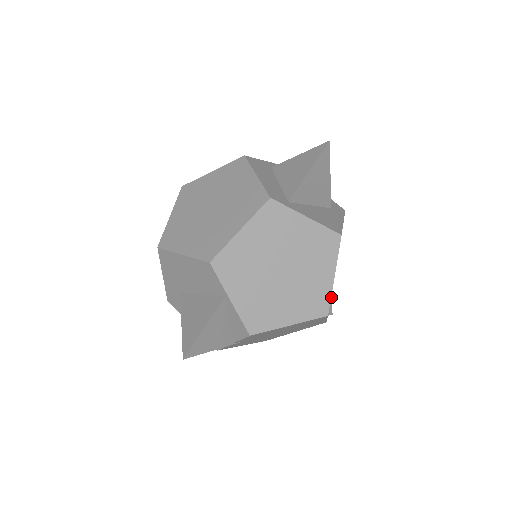
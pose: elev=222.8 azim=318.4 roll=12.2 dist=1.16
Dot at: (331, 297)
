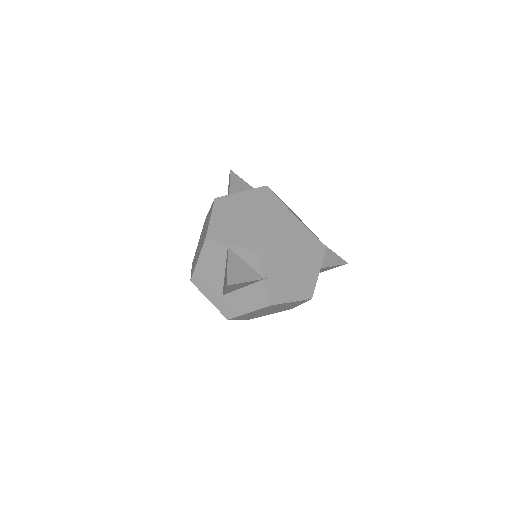
Dot at: (331, 251)
